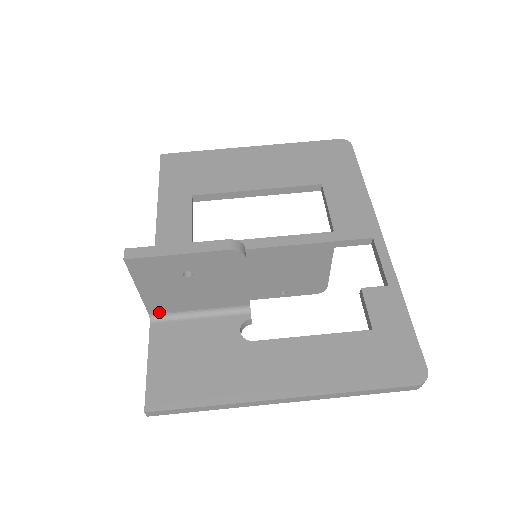
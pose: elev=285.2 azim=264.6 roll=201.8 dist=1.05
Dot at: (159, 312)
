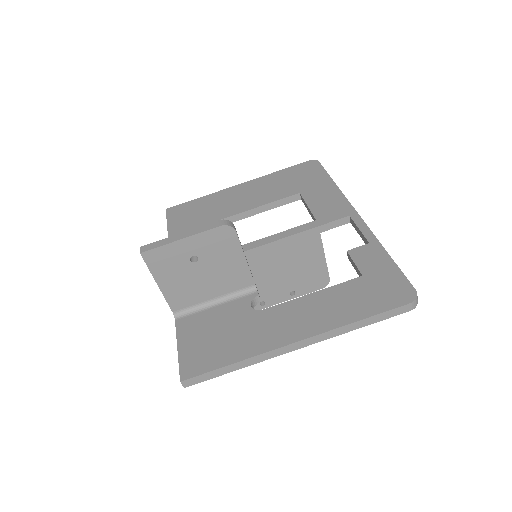
Dot at: (181, 308)
